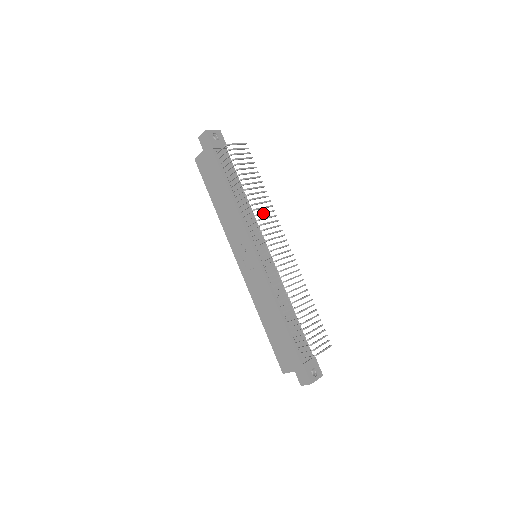
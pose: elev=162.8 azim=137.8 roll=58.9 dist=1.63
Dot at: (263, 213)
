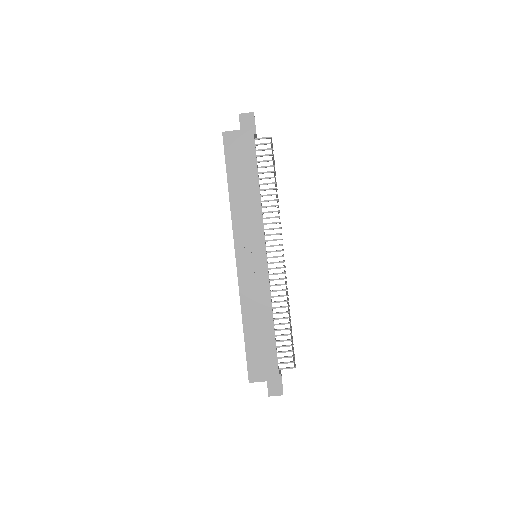
Dot at: occluded
